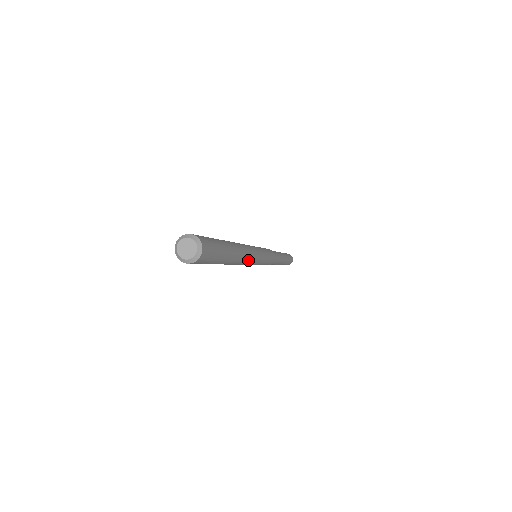
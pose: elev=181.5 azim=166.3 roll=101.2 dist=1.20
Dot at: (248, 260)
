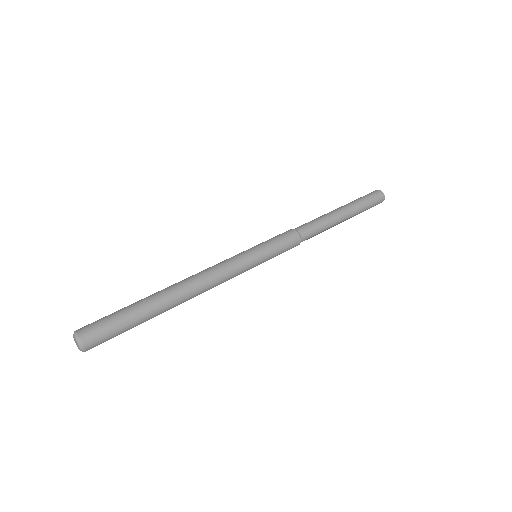
Dot at: (209, 289)
